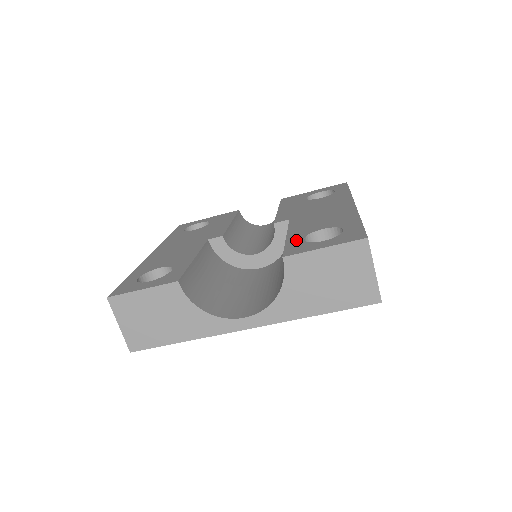
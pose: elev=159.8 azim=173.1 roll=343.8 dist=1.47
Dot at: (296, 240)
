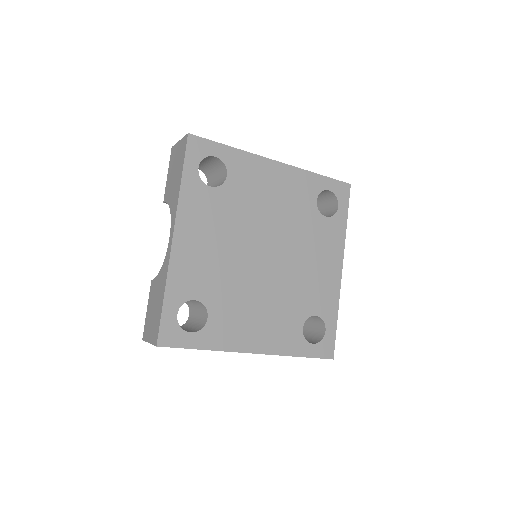
Dot at: occluded
